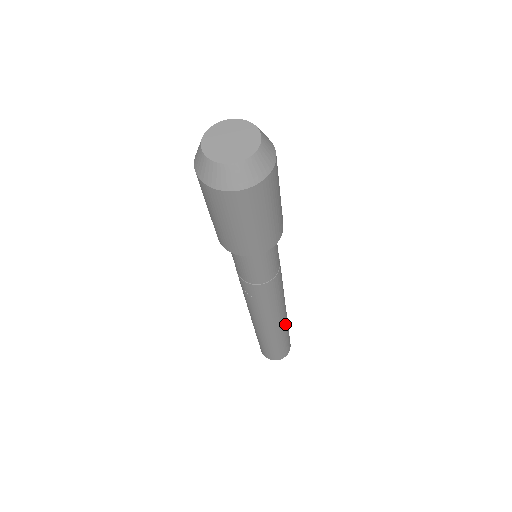
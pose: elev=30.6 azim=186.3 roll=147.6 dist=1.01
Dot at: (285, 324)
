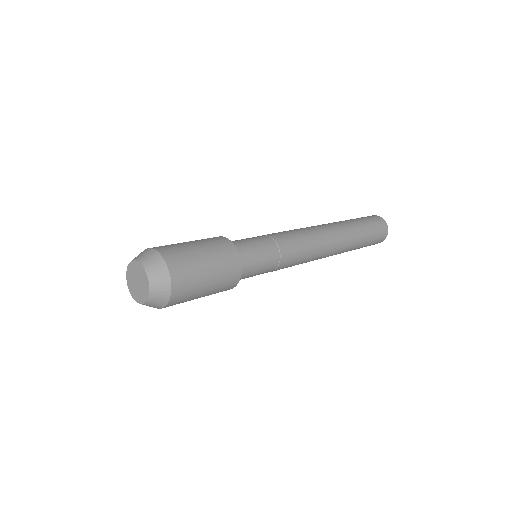
Dot at: (347, 247)
